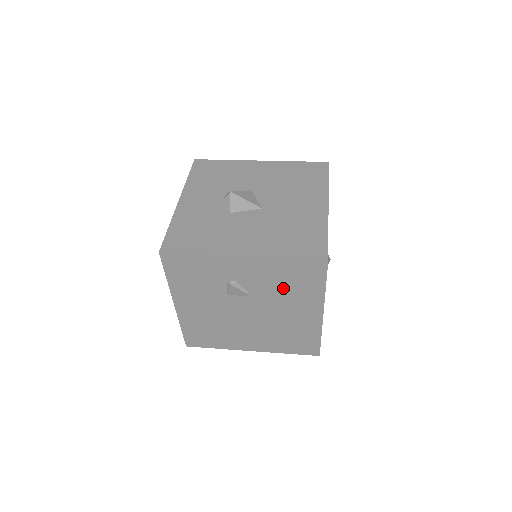
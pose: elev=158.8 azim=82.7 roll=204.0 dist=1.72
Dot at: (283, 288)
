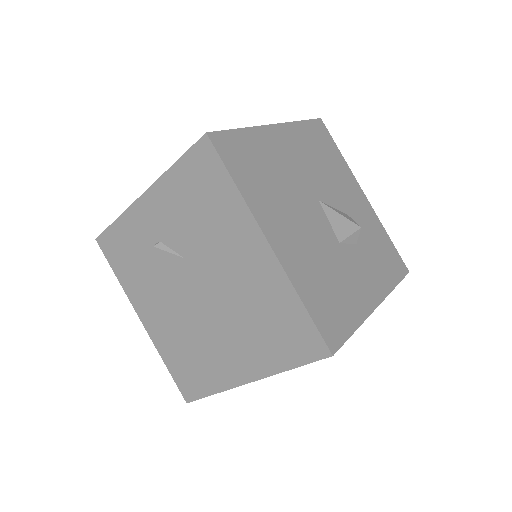
Dot at: (201, 221)
